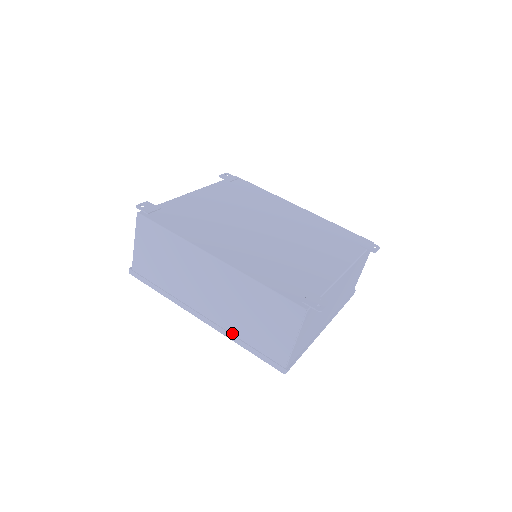
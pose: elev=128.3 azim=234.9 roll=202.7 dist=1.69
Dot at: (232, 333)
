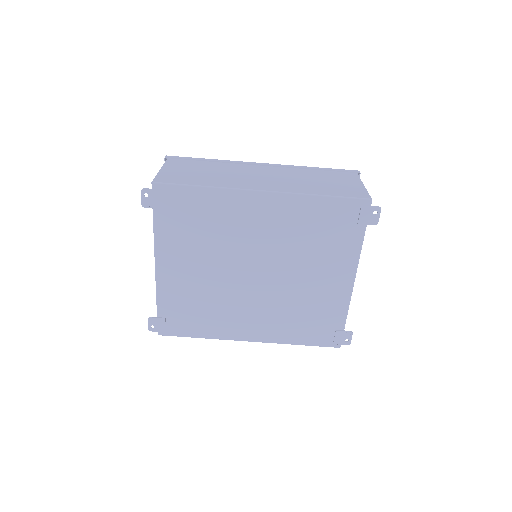
Dot at: occluded
